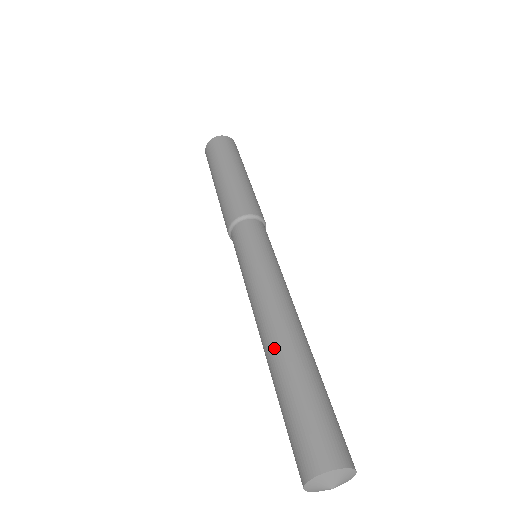
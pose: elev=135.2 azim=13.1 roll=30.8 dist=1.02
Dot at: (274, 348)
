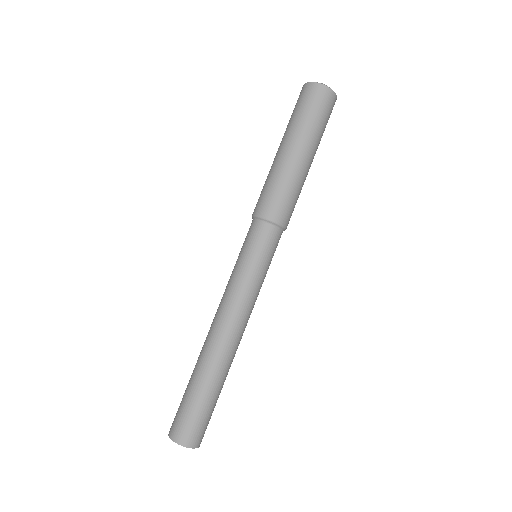
Dot at: (203, 350)
